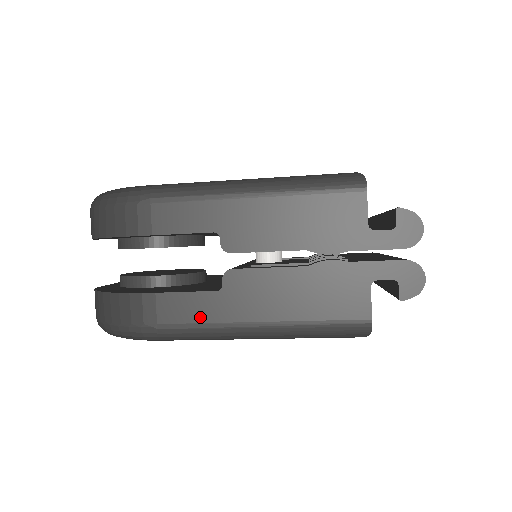
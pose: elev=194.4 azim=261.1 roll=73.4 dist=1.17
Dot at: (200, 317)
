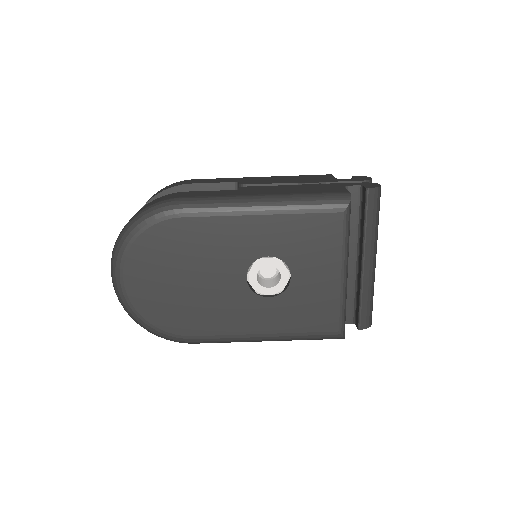
Dot at: occluded
